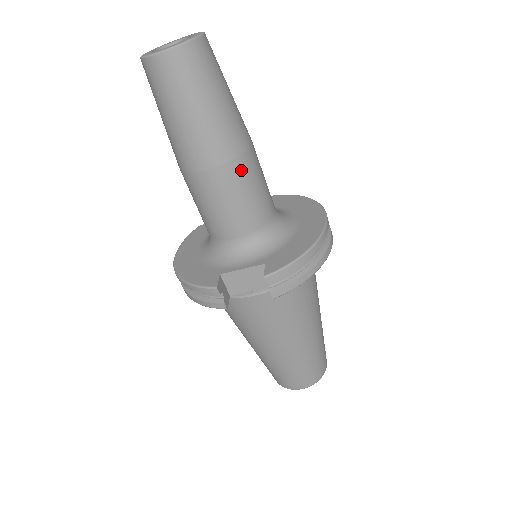
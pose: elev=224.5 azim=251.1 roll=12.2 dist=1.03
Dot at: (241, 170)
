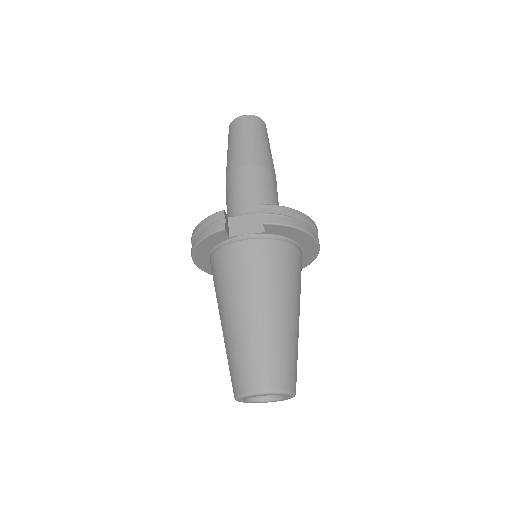
Dot at: (265, 174)
